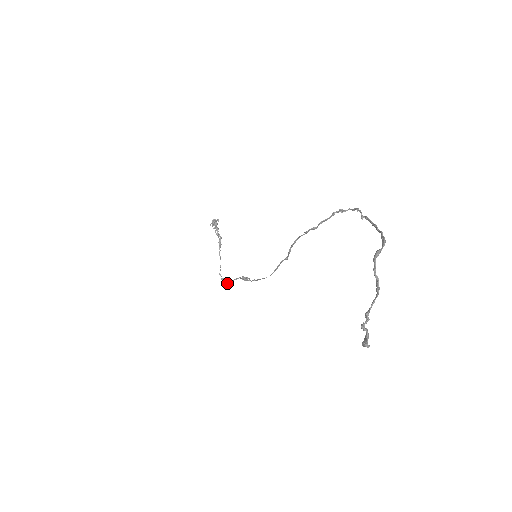
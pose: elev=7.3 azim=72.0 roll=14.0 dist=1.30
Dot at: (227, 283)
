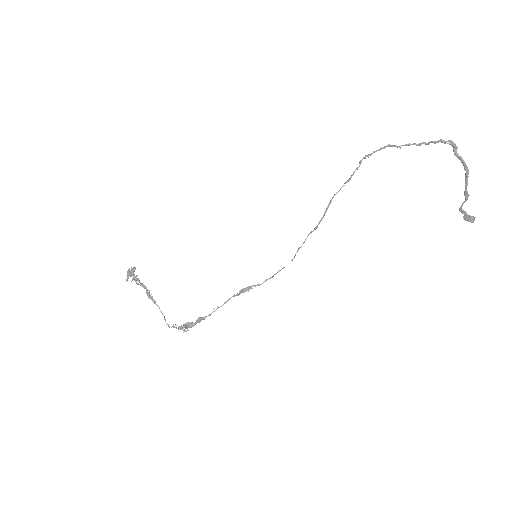
Dot at: (199, 322)
